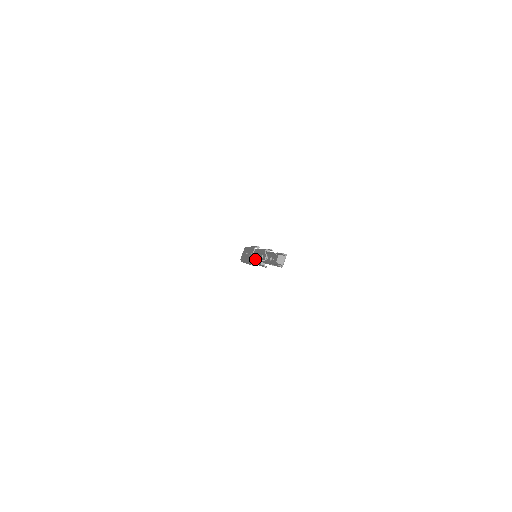
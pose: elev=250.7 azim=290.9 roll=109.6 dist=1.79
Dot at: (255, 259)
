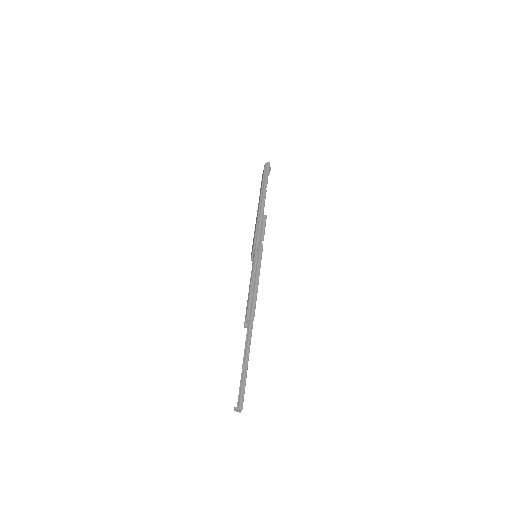
Dot at: occluded
